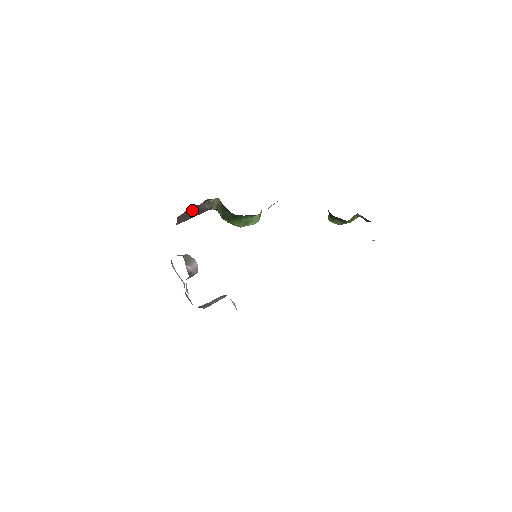
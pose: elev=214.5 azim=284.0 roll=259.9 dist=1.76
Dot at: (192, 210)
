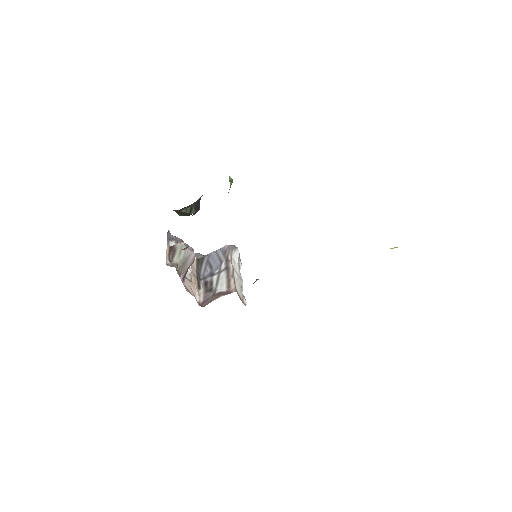
Dot at: occluded
